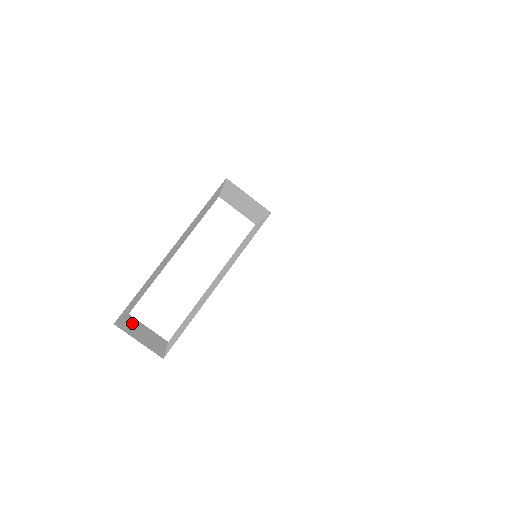
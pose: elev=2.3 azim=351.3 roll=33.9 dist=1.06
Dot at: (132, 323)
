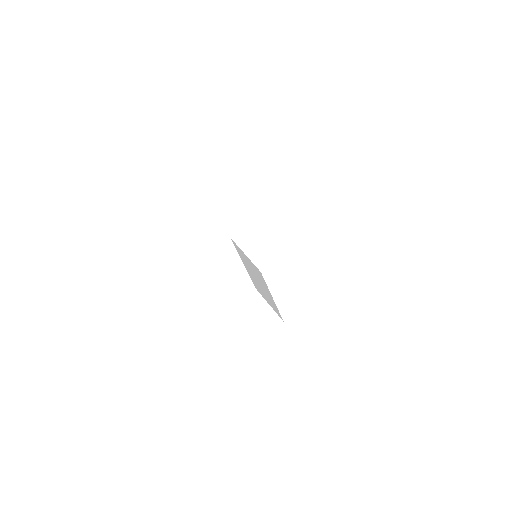
Dot at: (248, 314)
